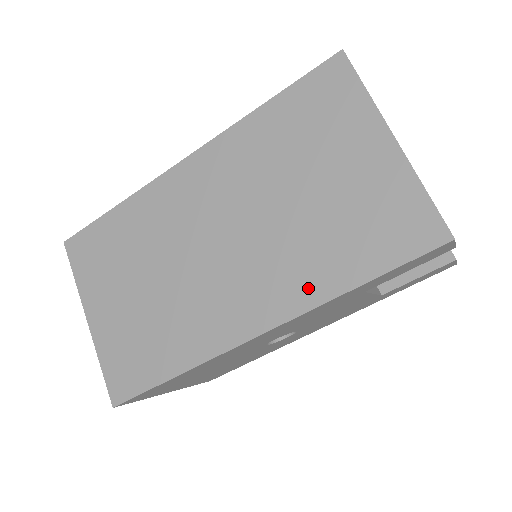
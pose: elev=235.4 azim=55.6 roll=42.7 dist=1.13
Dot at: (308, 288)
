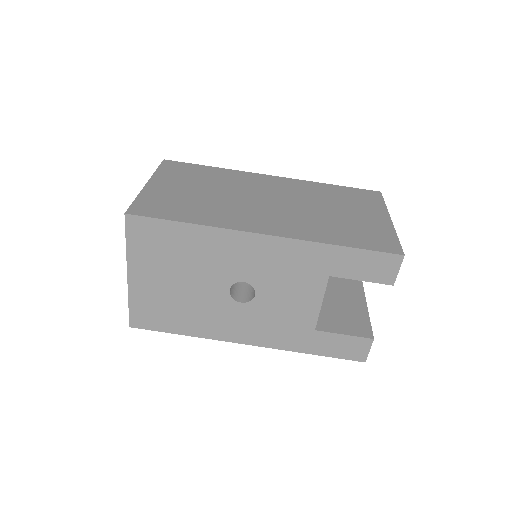
Dot at: (311, 234)
